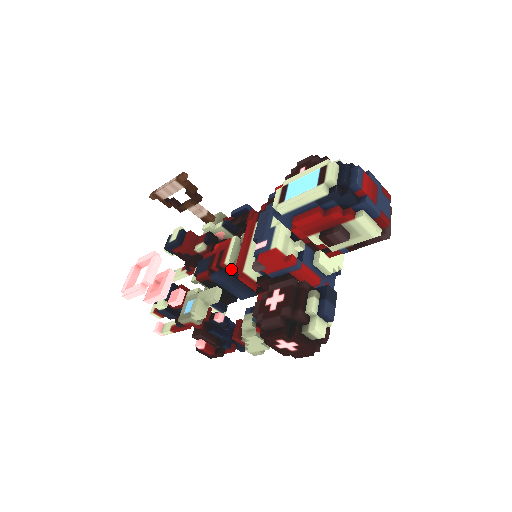
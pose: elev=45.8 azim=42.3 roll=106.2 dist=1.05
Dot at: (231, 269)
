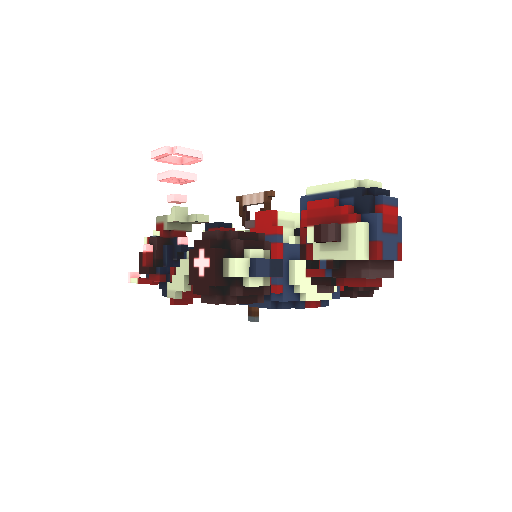
Dot at: occluded
